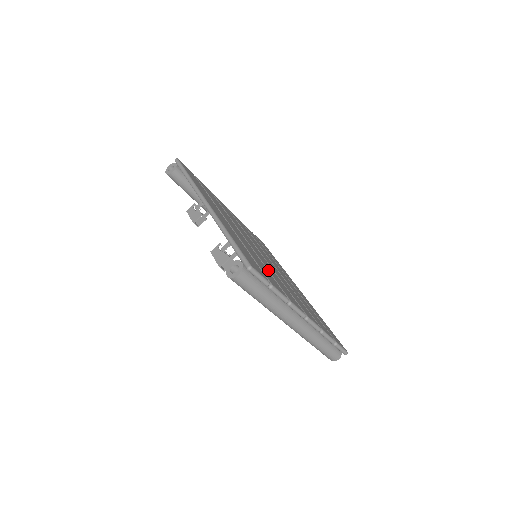
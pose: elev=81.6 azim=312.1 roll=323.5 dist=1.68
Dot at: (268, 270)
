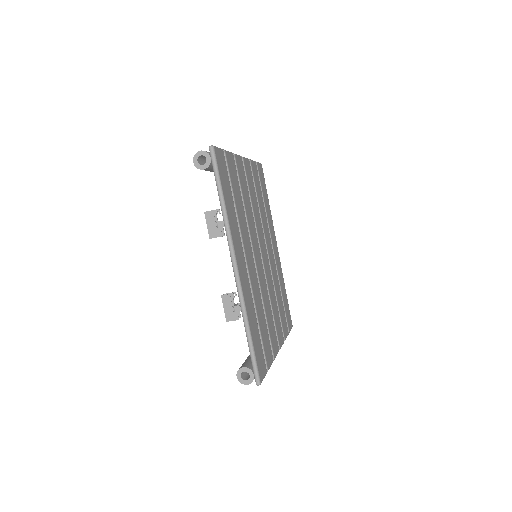
Dot at: (266, 315)
